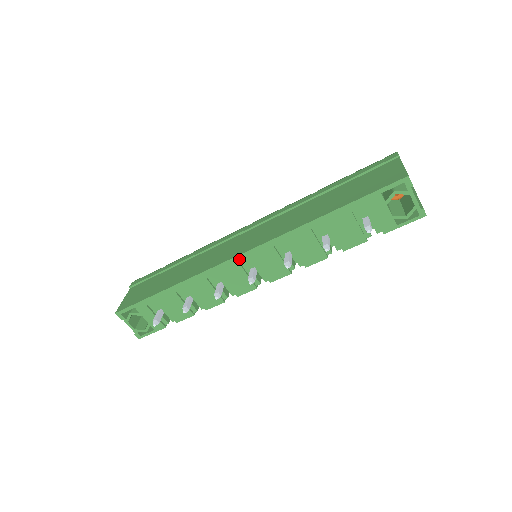
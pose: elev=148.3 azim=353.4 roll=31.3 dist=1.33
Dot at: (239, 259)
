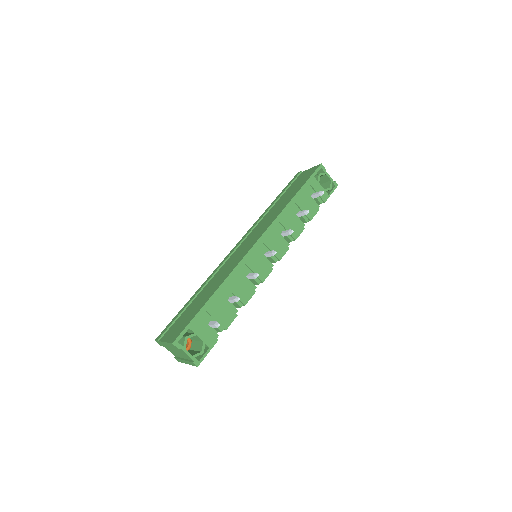
Dot at: (256, 247)
